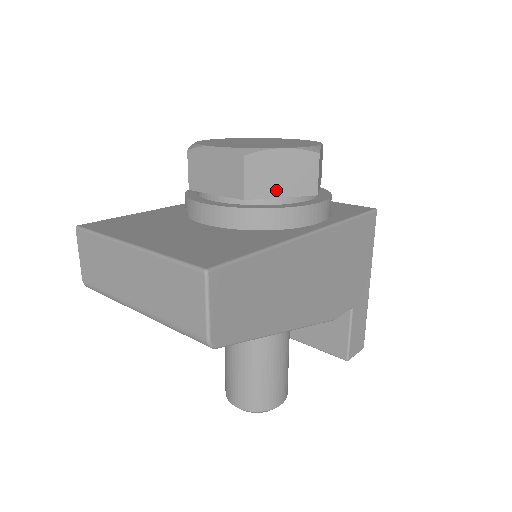
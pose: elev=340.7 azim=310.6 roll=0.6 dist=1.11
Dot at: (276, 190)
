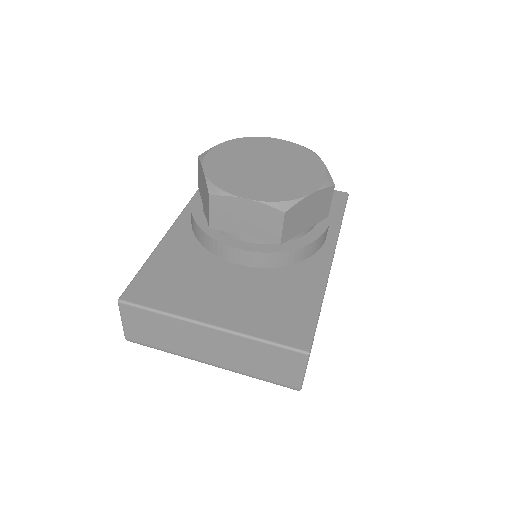
Dot at: (302, 227)
